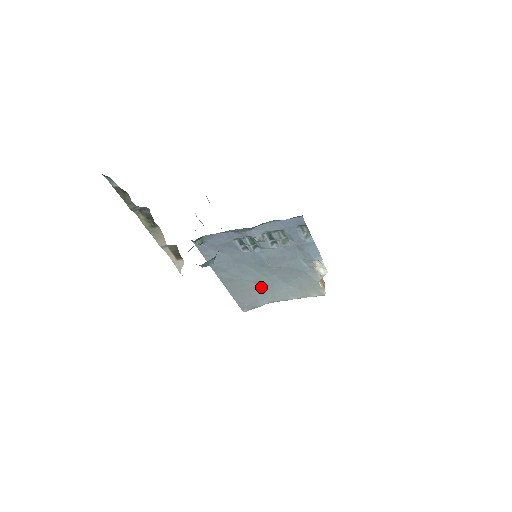
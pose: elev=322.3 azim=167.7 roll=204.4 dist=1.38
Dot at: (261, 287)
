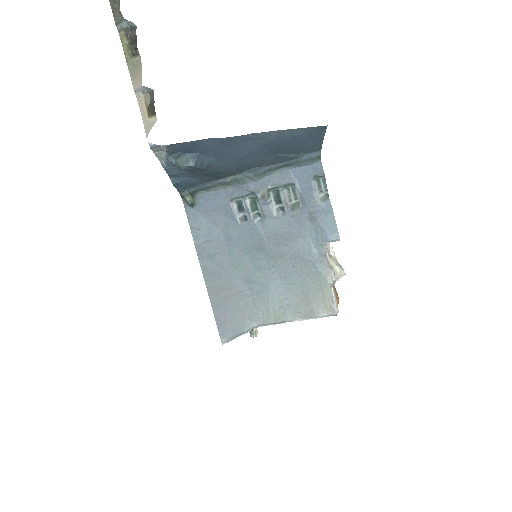
Dot at: (252, 292)
